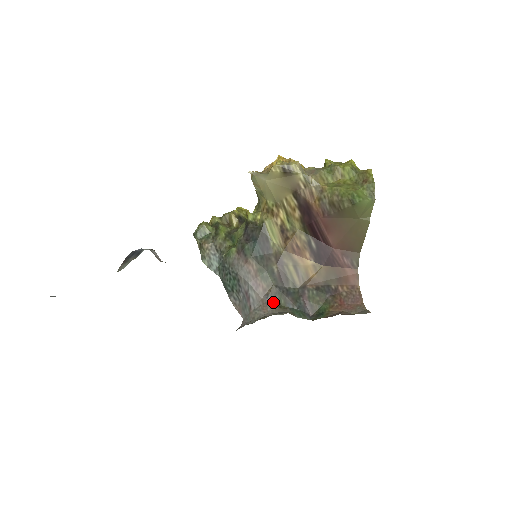
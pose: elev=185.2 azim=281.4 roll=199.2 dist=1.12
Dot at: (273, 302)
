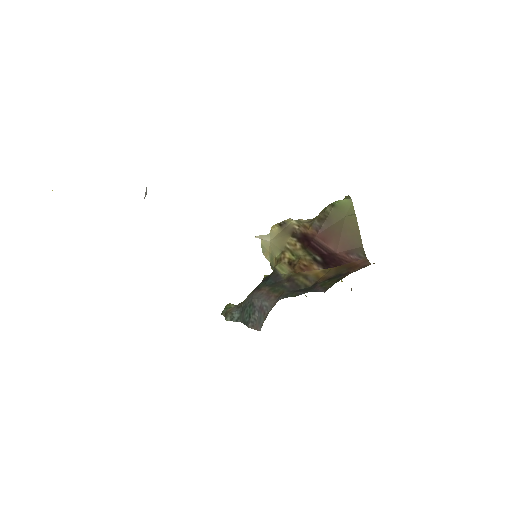
Dot at: occluded
